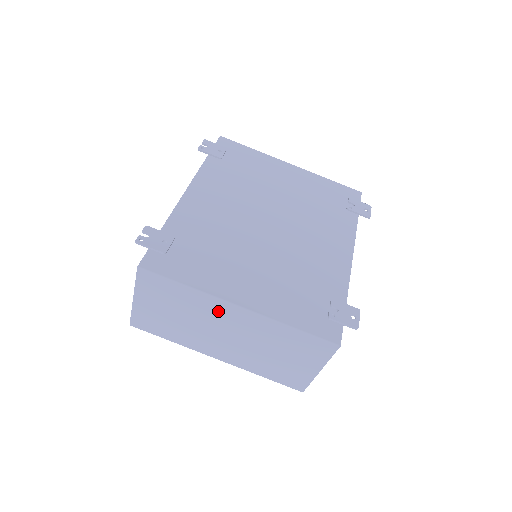
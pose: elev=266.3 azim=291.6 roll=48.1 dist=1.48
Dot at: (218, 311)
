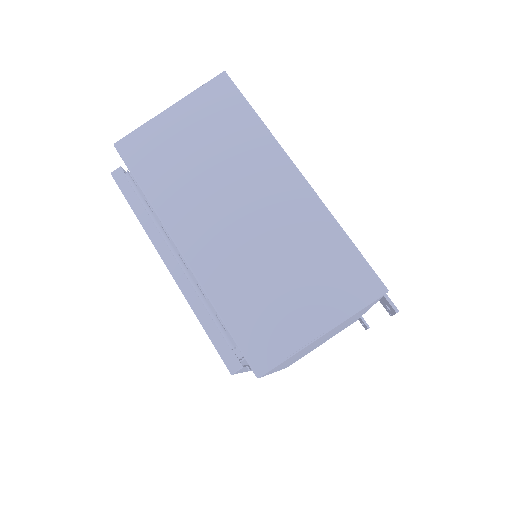
Dot at: (265, 167)
